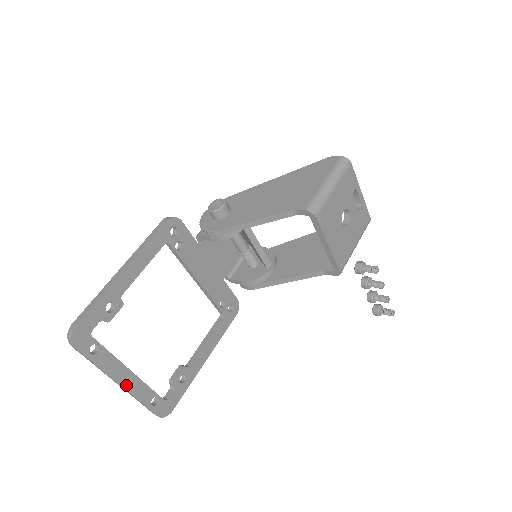
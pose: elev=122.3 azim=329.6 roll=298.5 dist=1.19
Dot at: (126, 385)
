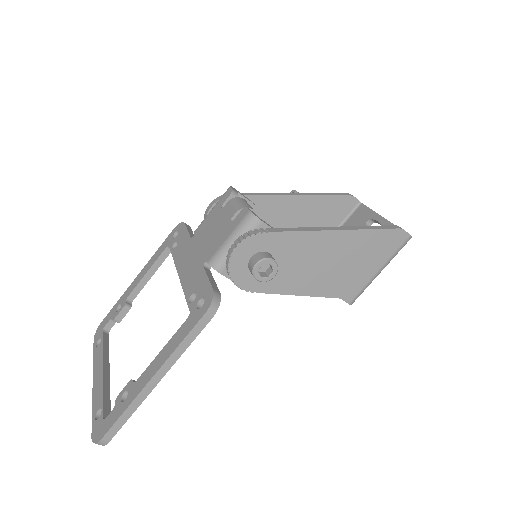
Dot at: occluded
